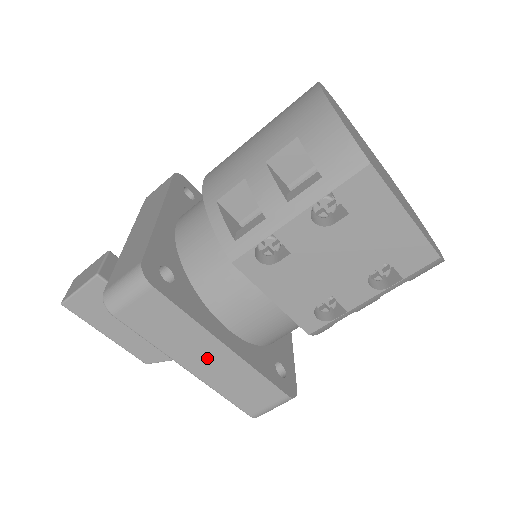
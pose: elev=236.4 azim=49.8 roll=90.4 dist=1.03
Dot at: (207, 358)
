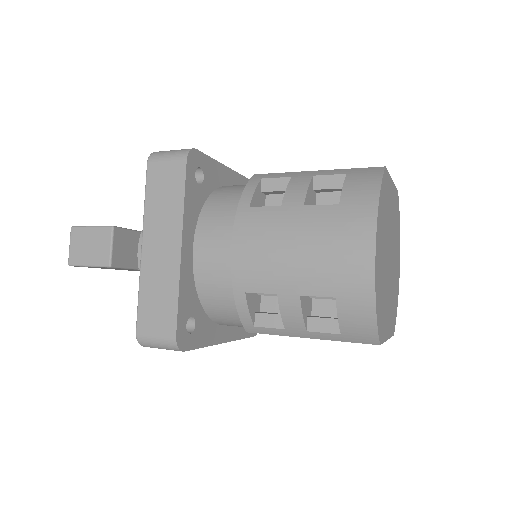
Dot at: occluded
